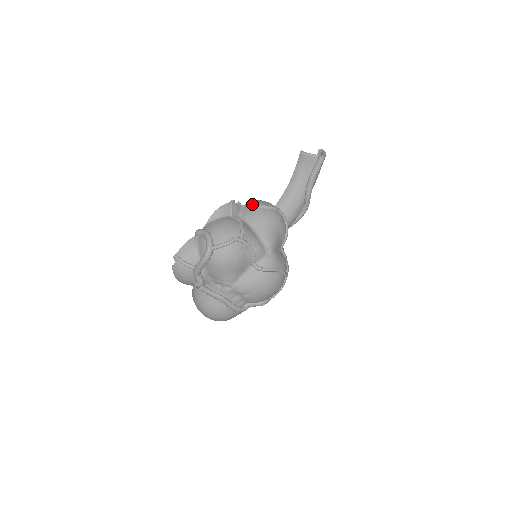
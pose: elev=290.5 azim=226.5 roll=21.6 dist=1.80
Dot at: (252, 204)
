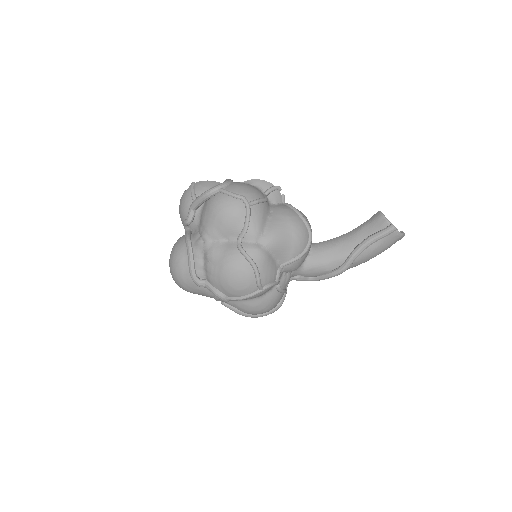
Dot at: occluded
